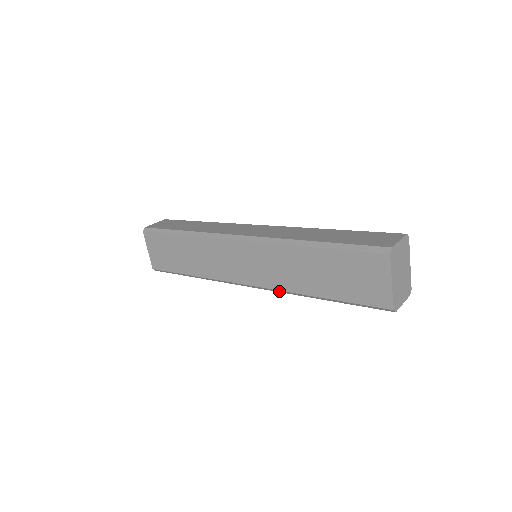
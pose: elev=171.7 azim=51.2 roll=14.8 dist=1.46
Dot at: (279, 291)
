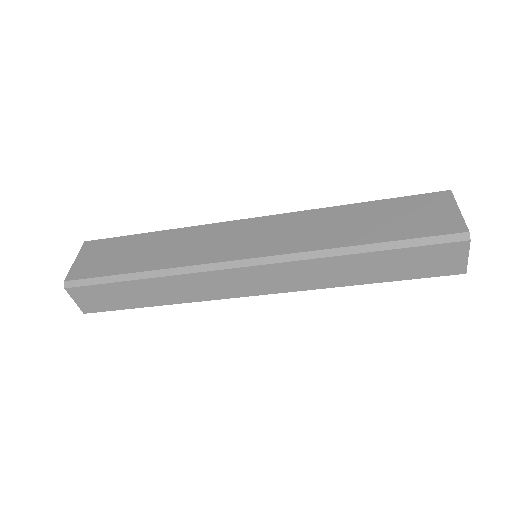
Dot at: (299, 256)
